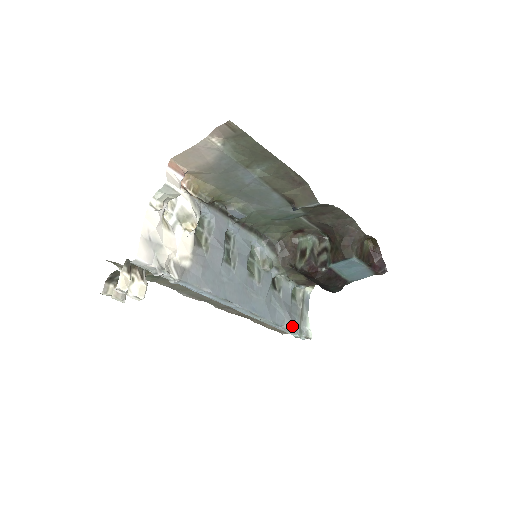
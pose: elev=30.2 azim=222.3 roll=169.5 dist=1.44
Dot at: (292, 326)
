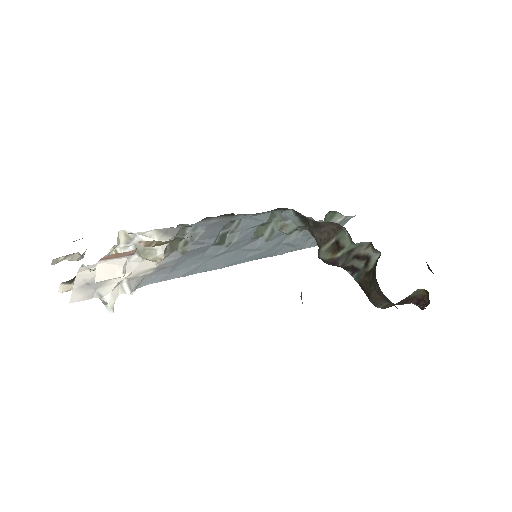
Dot at: occluded
